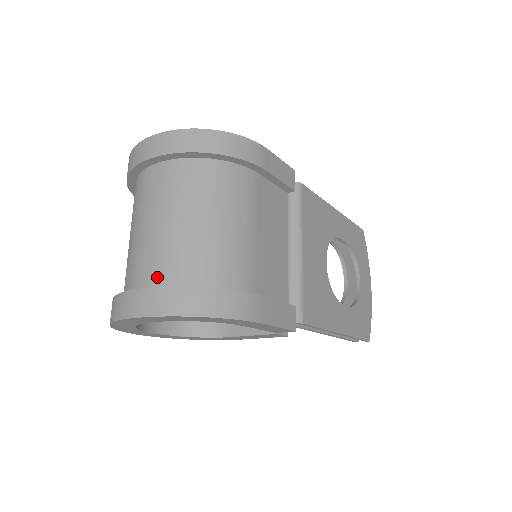
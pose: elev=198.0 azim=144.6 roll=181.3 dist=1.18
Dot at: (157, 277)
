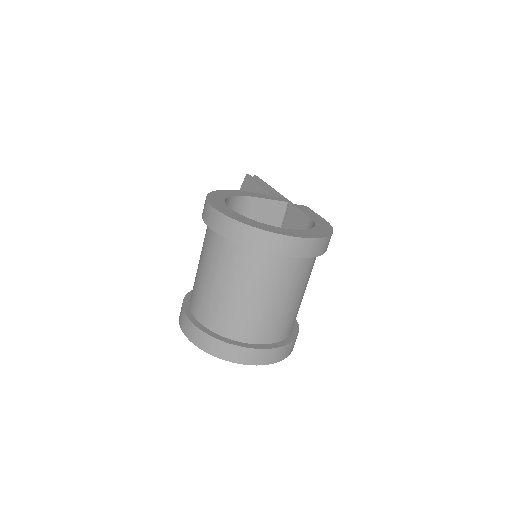
Dot at: (275, 336)
